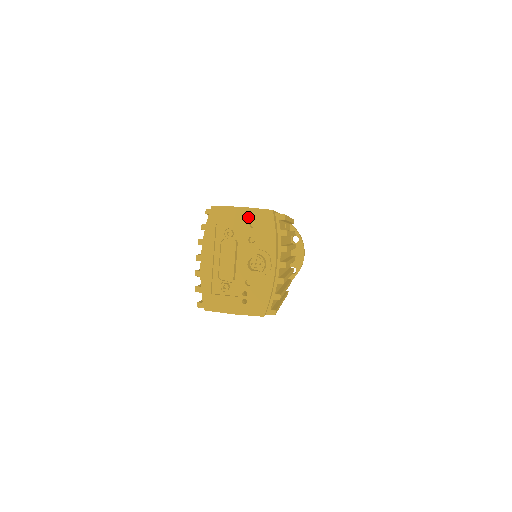
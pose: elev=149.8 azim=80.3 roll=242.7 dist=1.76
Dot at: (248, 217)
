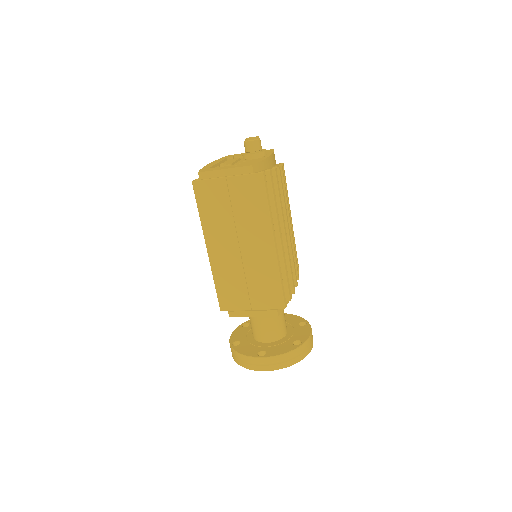
Dot at: occluded
